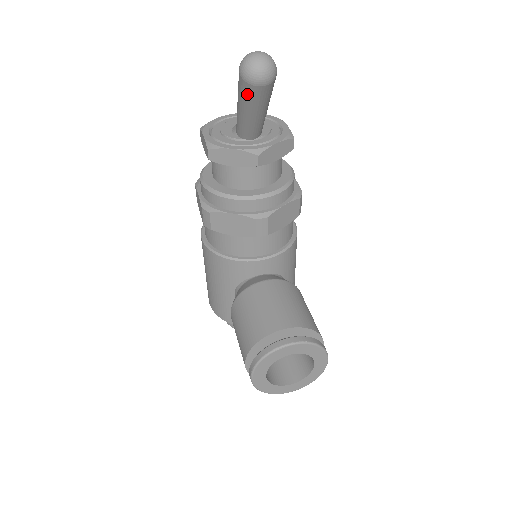
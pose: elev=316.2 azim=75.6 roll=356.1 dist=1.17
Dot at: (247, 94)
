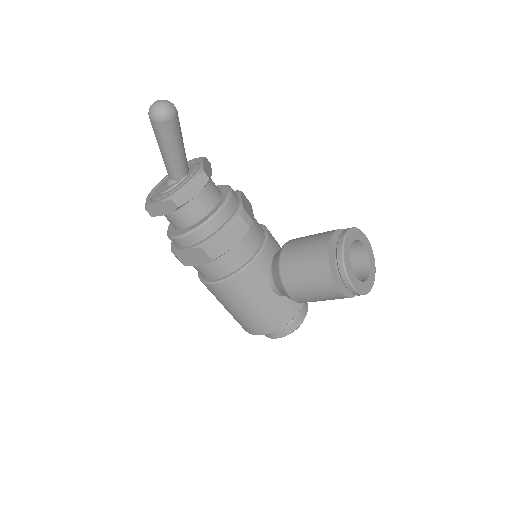
Dot at: (170, 131)
